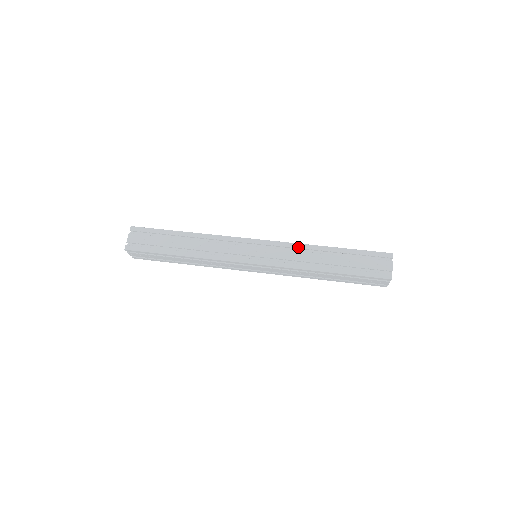
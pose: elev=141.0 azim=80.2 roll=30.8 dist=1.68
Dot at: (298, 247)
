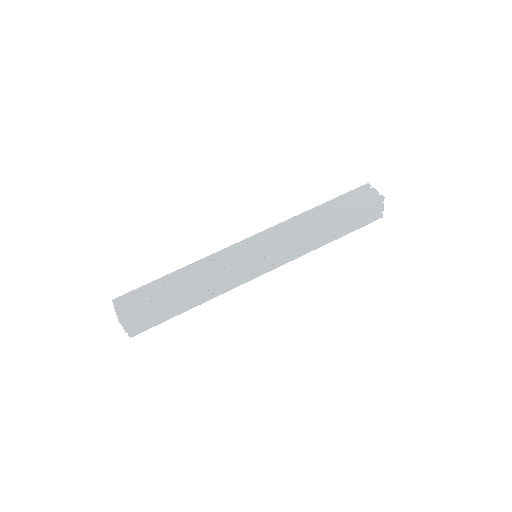
Dot at: (289, 222)
